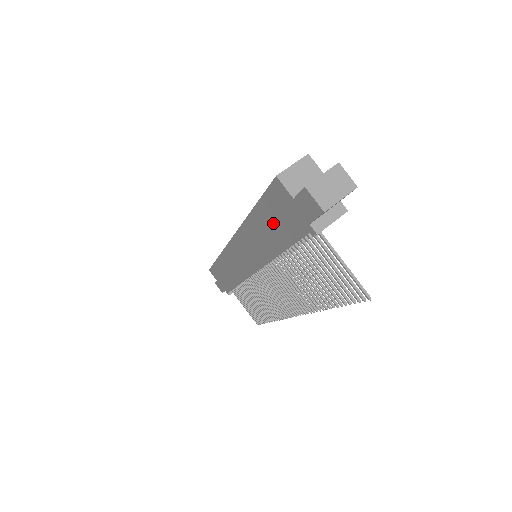
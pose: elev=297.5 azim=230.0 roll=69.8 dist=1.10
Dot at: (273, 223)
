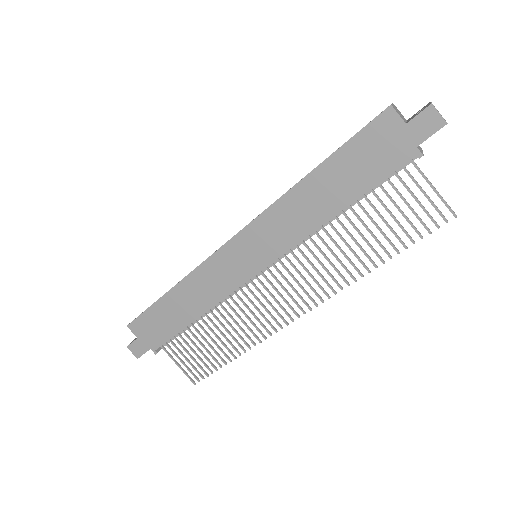
Dot at: (351, 170)
